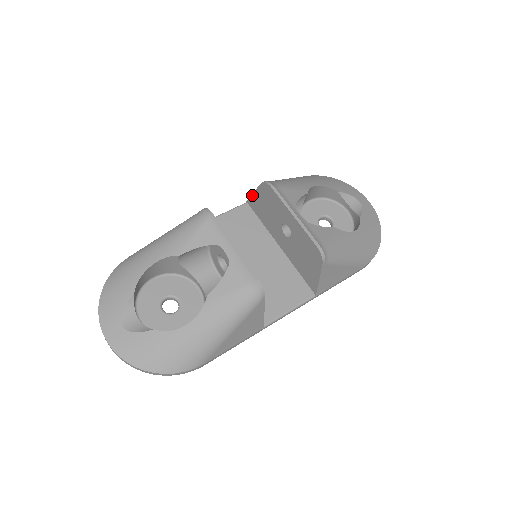
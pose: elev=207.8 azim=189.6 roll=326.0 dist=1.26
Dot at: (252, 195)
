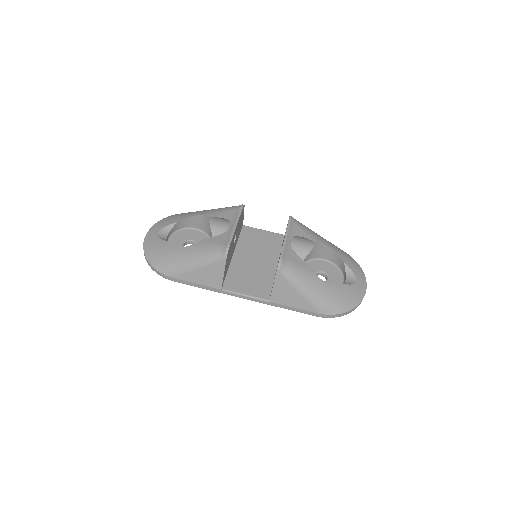
Dot at: occluded
